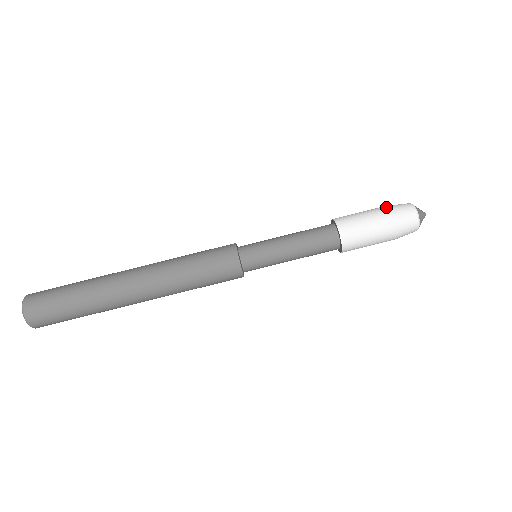
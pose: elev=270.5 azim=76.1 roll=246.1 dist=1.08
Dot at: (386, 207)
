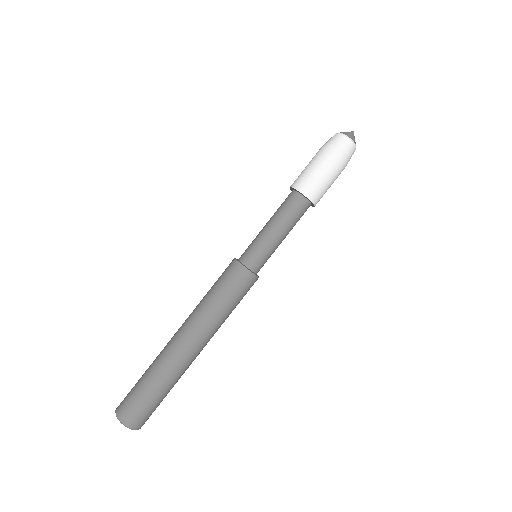
Dot at: (332, 155)
